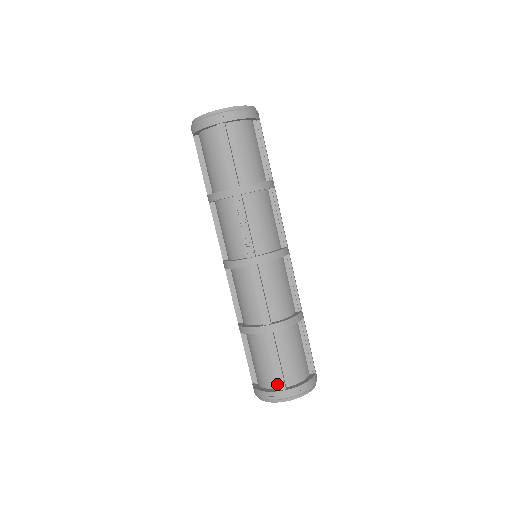
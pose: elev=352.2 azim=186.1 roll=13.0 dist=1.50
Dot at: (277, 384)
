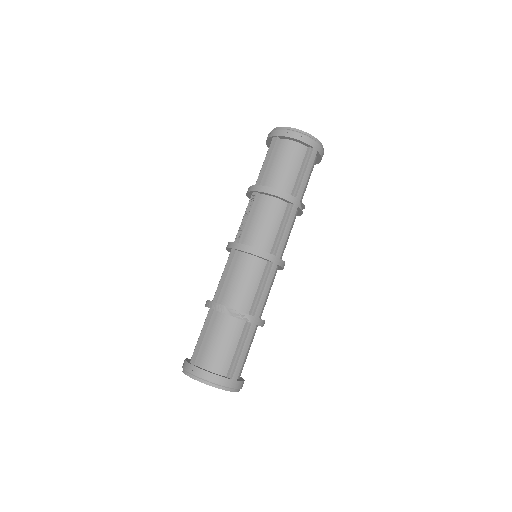
Dot at: (192, 356)
